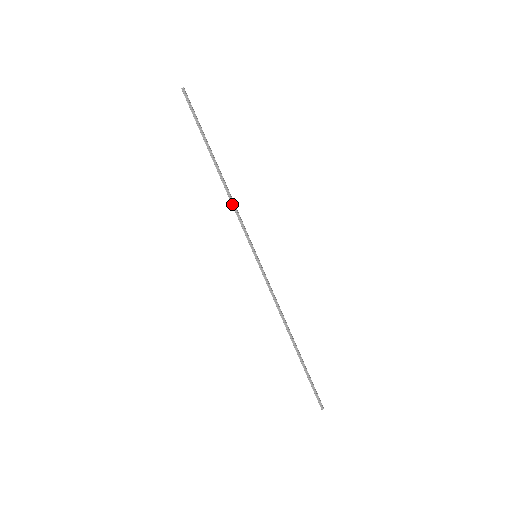
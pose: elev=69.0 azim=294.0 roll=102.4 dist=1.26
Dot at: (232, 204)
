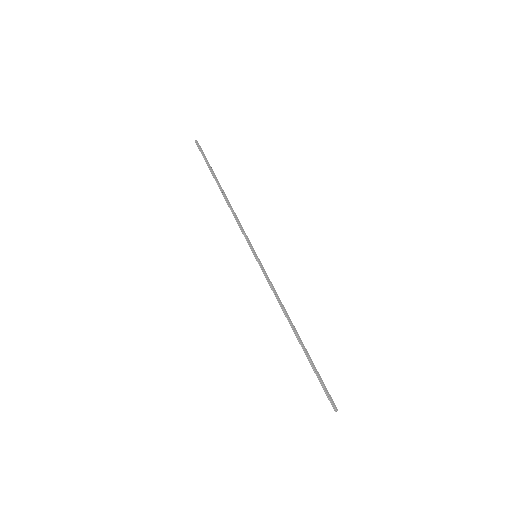
Dot at: occluded
